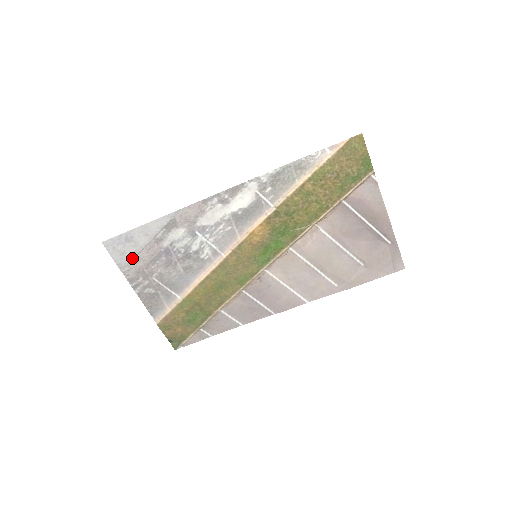
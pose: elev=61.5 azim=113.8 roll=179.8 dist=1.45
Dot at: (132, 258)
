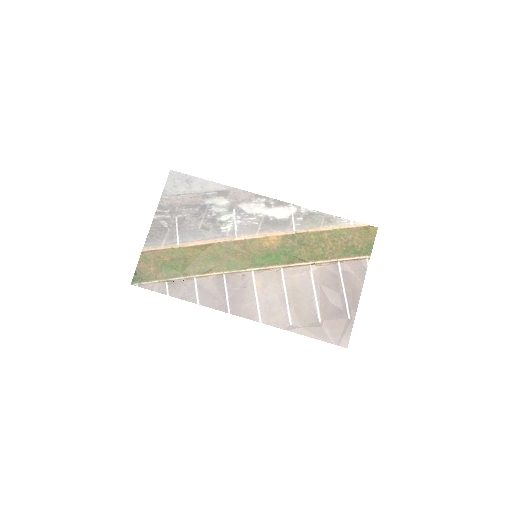
Dot at: (178, 194)
